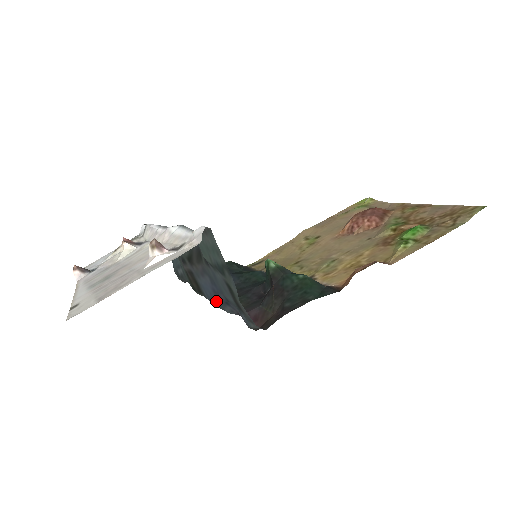
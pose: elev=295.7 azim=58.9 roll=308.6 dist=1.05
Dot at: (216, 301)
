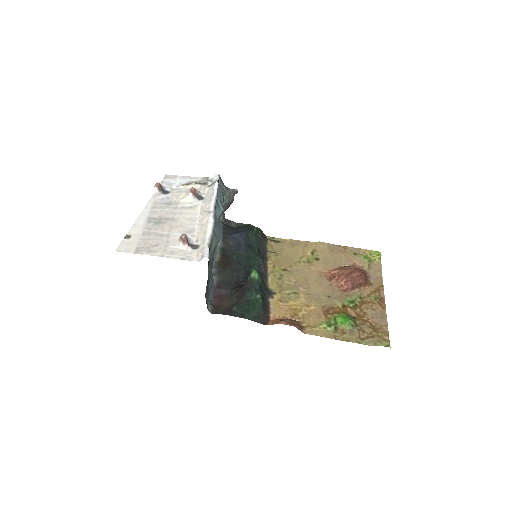
Dot at: occluded
